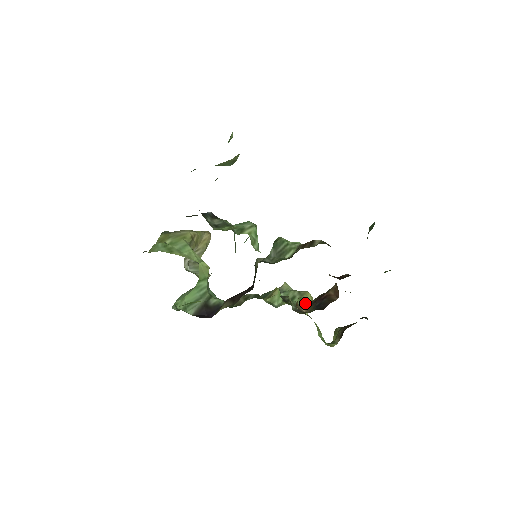
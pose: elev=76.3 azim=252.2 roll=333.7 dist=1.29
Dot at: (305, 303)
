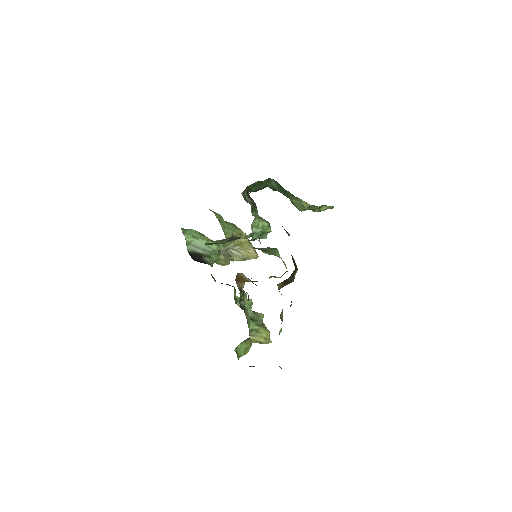
Dot at: (258, 331)
